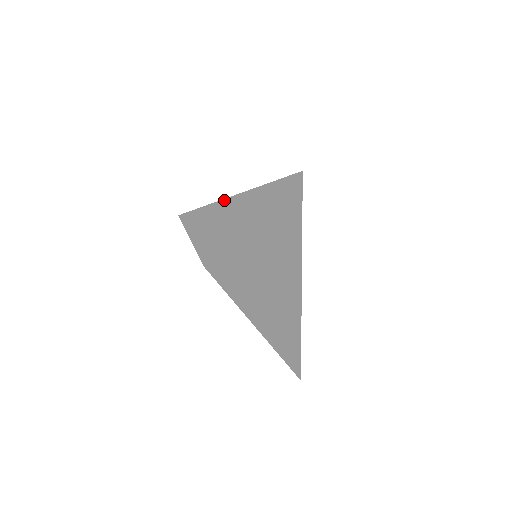
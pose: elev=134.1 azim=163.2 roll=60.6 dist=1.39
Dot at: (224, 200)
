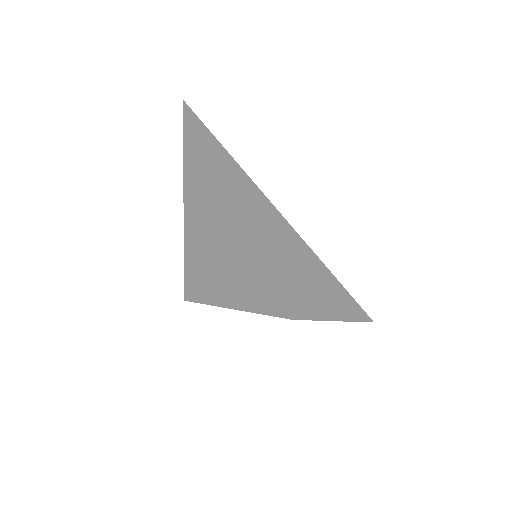
Dot at: (308, 247)
